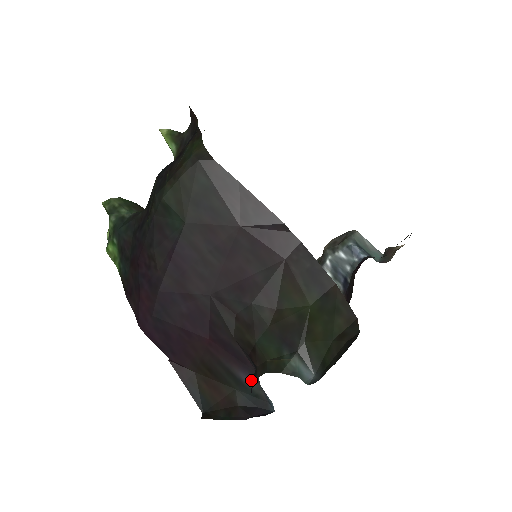
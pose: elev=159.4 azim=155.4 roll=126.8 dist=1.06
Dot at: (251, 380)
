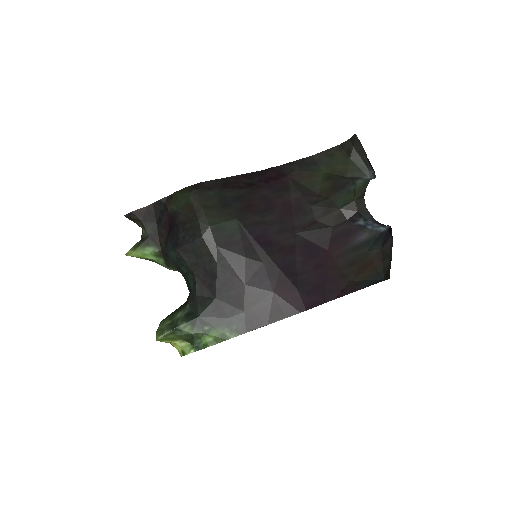
Dot at: (364, 234)
